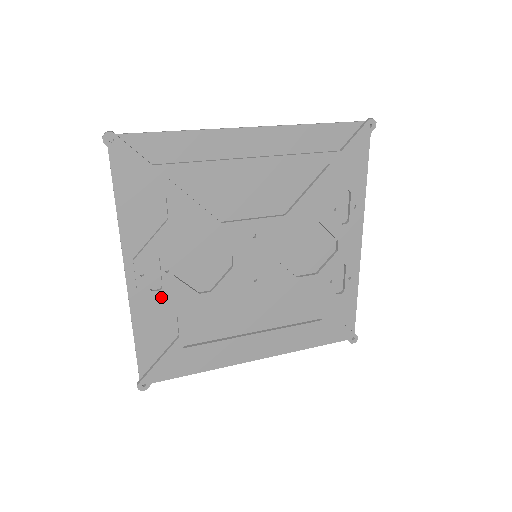
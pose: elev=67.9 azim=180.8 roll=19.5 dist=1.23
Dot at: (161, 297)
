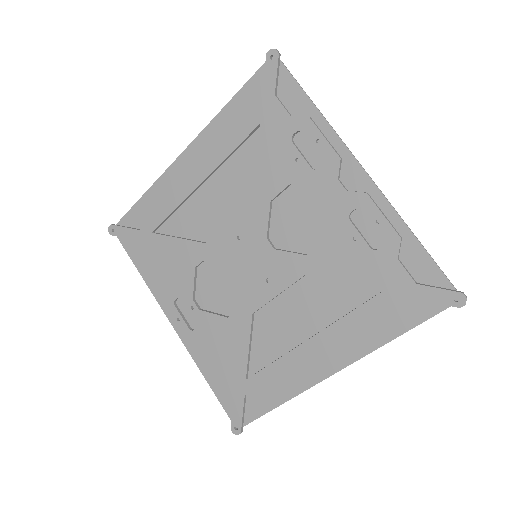
Dot at: (201, 334)
